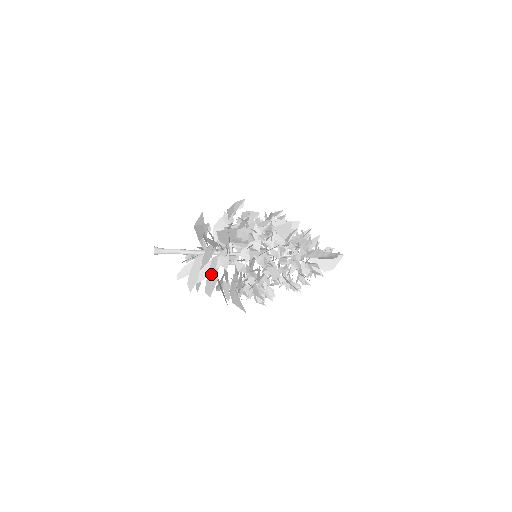
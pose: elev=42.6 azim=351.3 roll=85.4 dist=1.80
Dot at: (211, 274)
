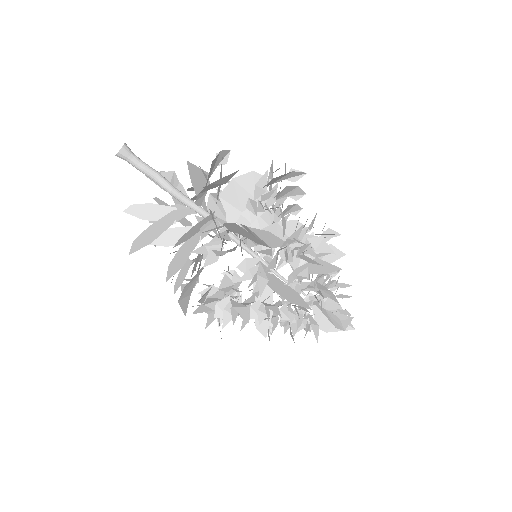
Dot at: (178, 255)
